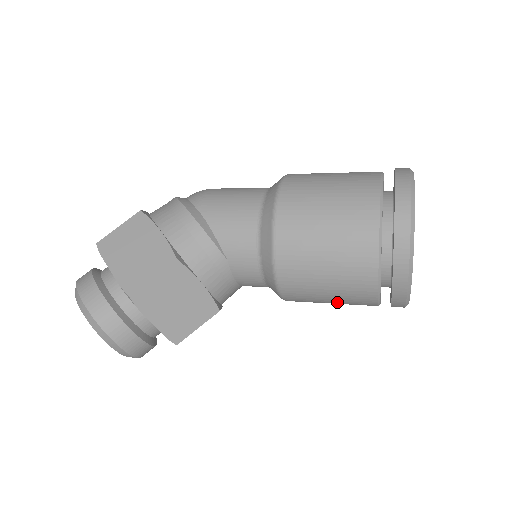
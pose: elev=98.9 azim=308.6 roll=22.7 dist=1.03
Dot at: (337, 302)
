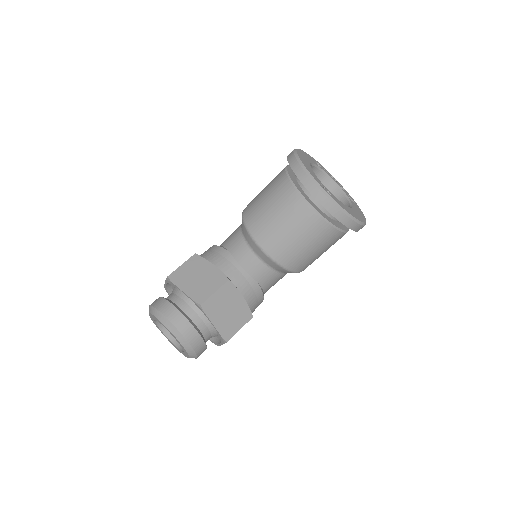
Dot at: (293, 229)
